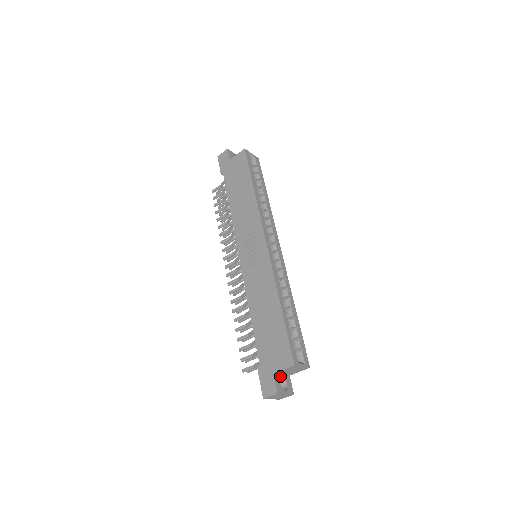
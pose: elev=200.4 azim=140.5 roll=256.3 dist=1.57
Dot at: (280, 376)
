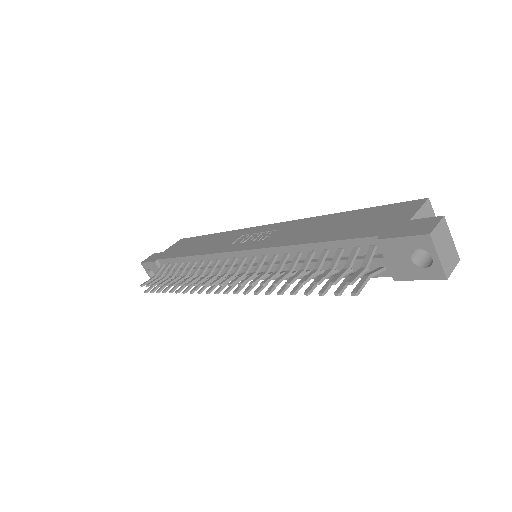
Dot at: occluded
